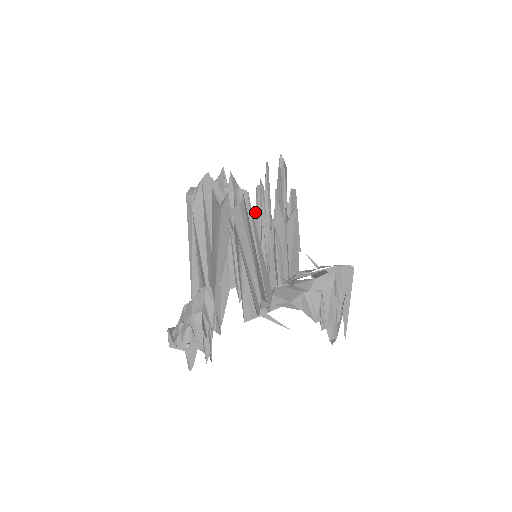
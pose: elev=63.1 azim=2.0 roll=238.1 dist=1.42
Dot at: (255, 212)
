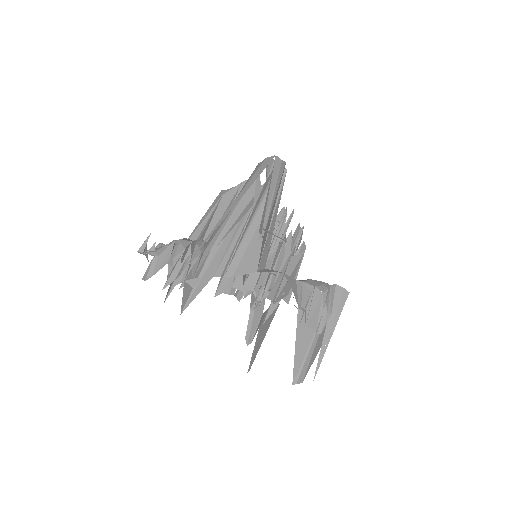
Dot at: occluded
